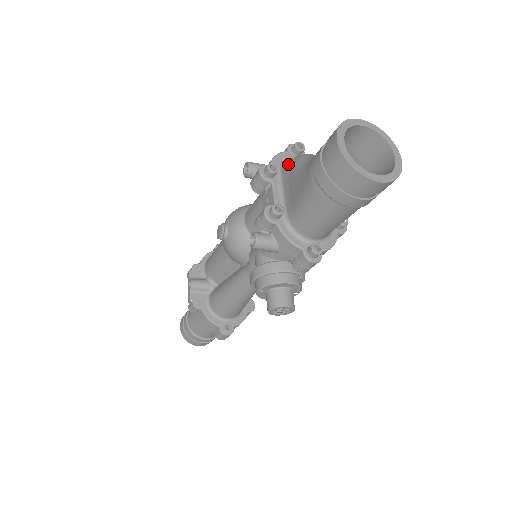
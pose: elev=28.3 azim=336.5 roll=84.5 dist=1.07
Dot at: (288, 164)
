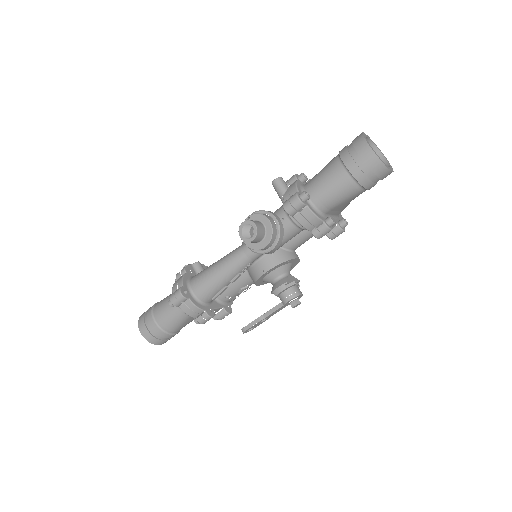
Dot at: occluded
